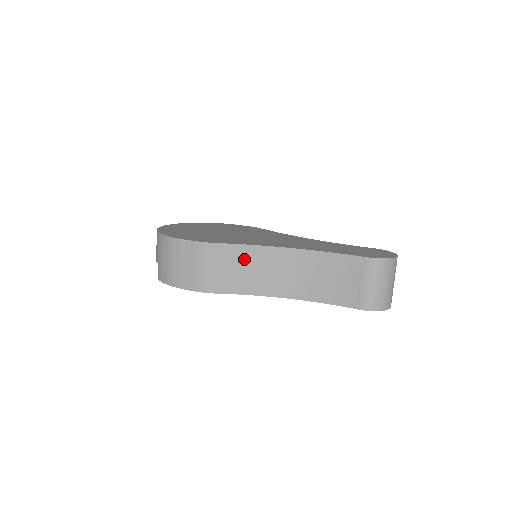
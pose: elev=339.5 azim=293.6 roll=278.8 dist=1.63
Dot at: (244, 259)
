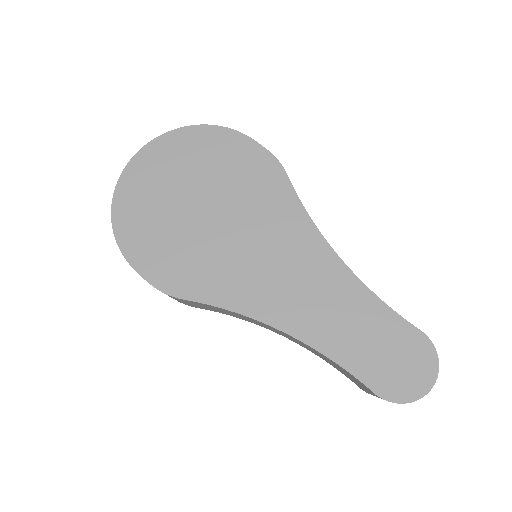
Dot at: (222, 310)
